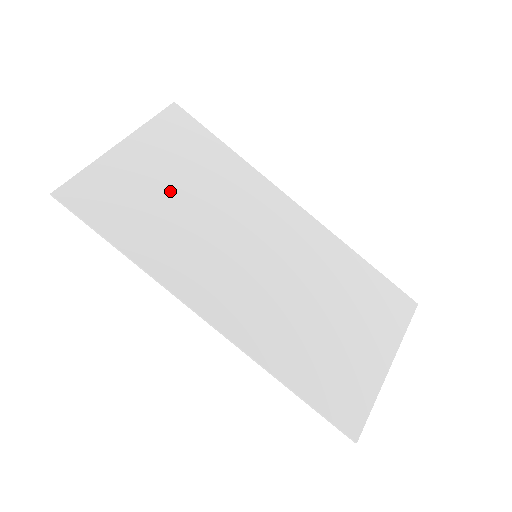
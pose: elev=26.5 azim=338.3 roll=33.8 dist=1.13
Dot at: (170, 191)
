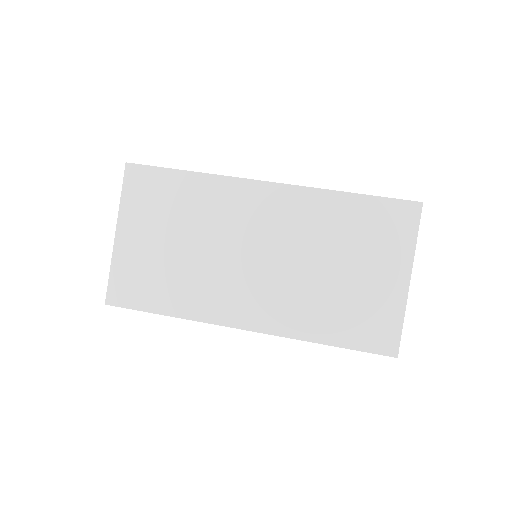
Dot at: (168, 247)
